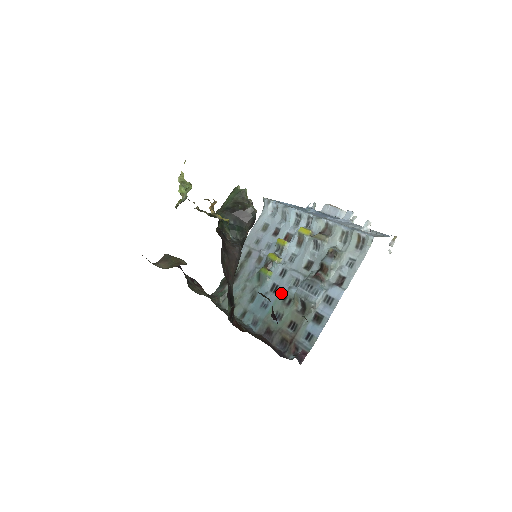
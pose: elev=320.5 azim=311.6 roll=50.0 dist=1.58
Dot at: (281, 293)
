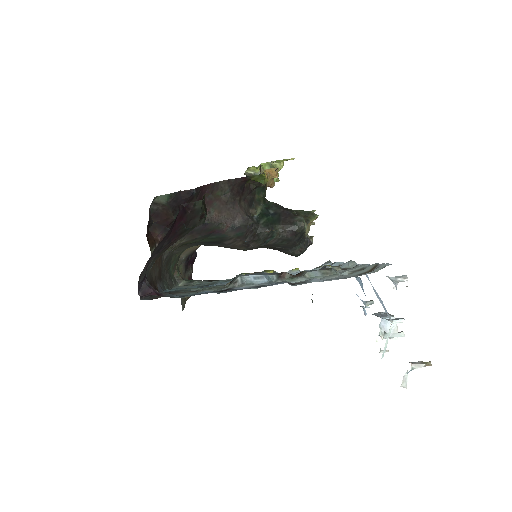
Dot at: occluded
